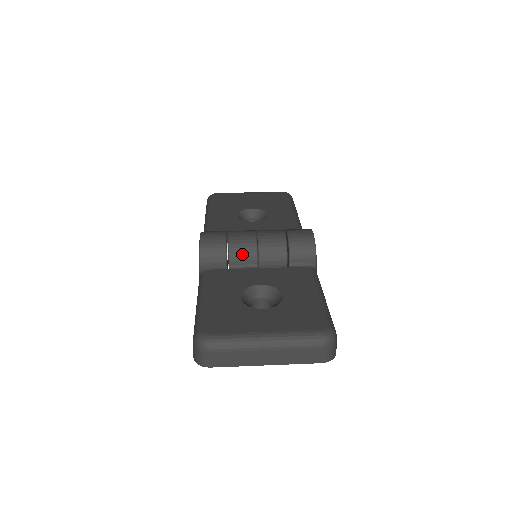
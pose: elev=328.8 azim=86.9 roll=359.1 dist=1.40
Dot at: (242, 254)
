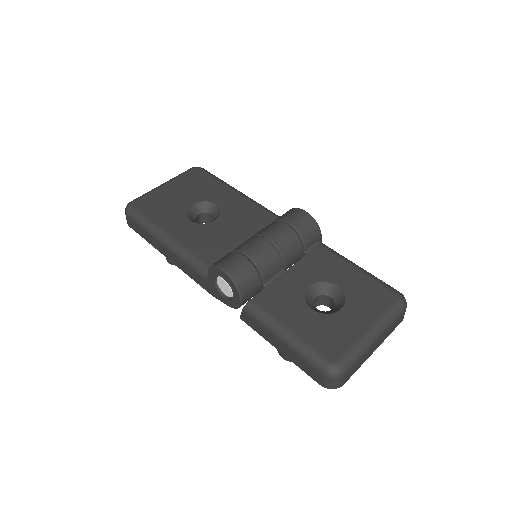
Dot at: (271, 267)
